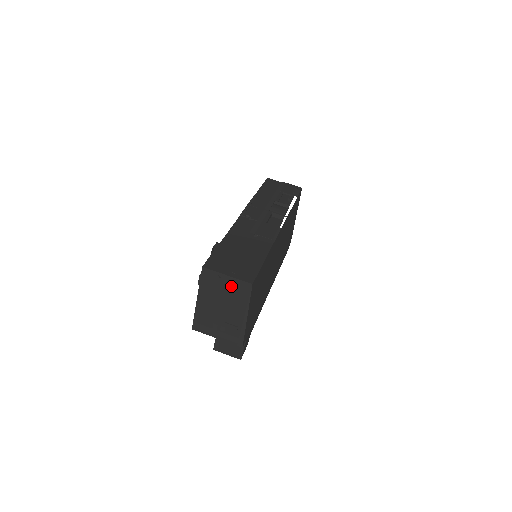
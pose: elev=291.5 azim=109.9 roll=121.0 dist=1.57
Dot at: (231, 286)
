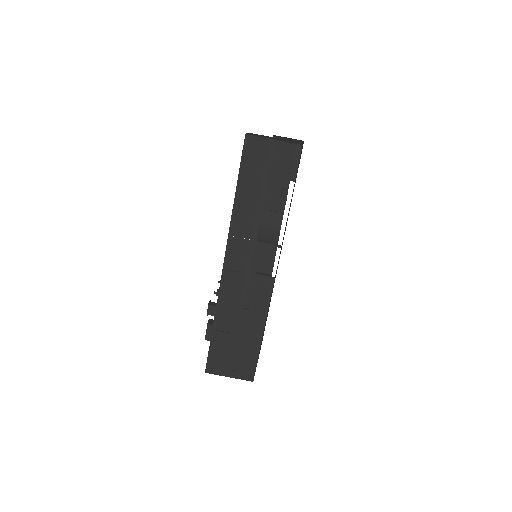
Dot at: occluded
